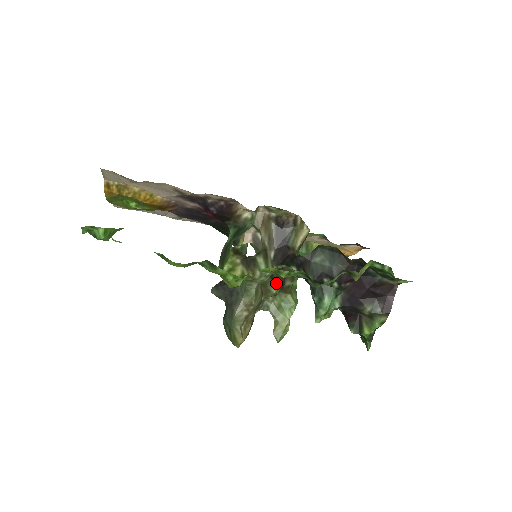
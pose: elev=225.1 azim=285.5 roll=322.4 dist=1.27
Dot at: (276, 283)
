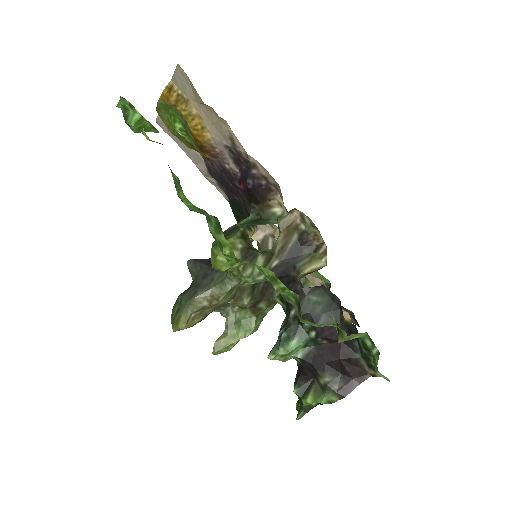
Dot at: (253, 296)
